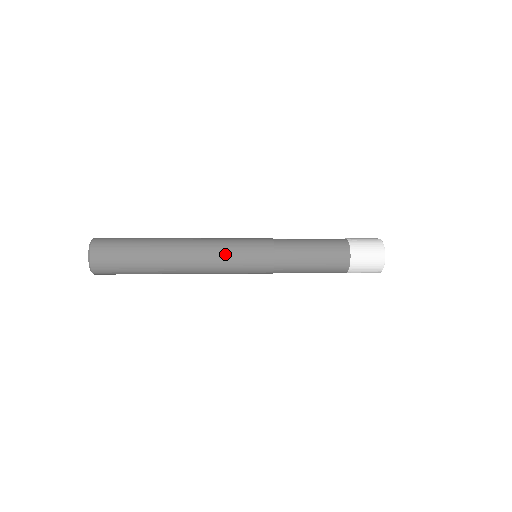
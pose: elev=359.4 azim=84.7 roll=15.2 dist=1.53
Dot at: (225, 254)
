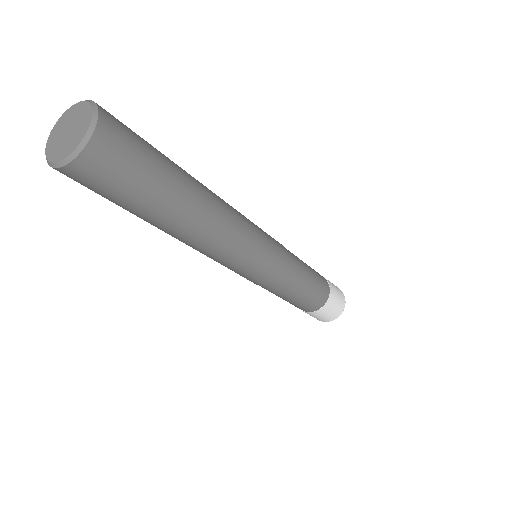
Dot at: (249, 220)
